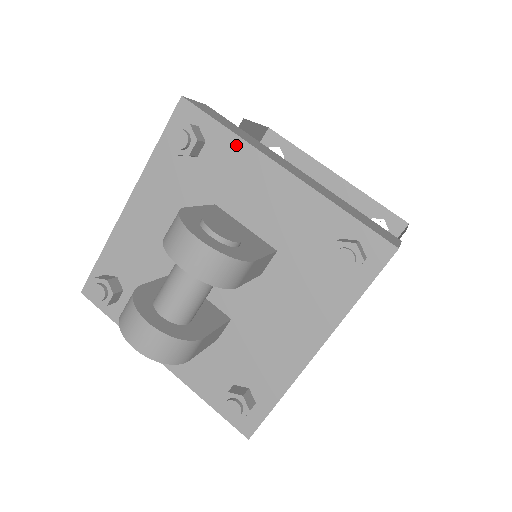
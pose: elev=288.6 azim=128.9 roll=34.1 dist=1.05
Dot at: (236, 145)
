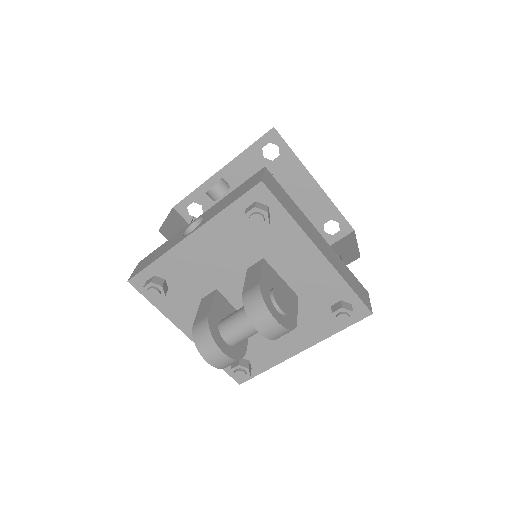
Dot at: (293, 228)
